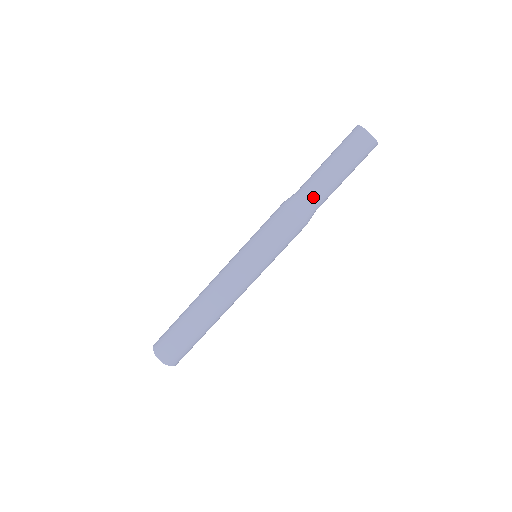
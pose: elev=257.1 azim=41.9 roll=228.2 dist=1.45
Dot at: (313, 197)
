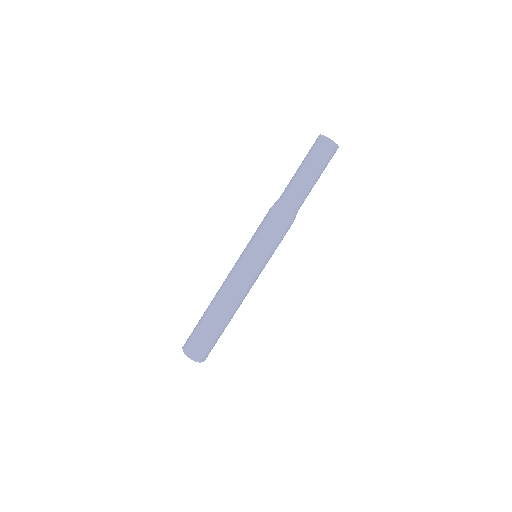
Dot at: (285, 193)
